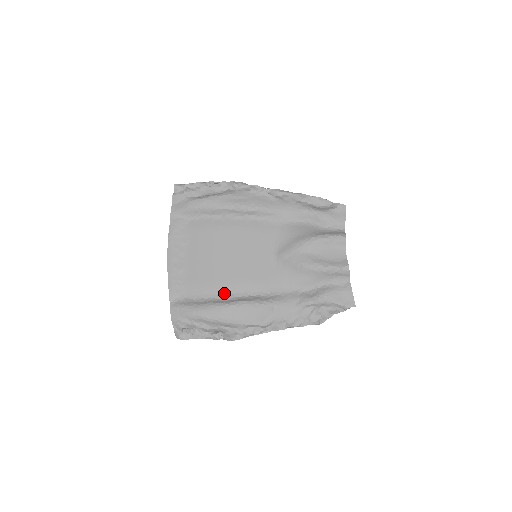
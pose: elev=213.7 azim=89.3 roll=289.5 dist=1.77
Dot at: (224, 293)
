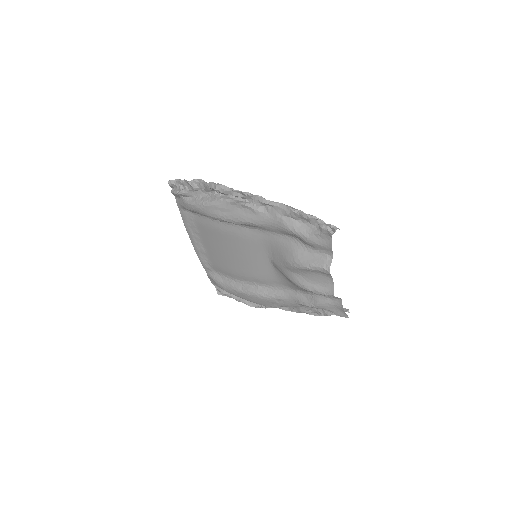
Dot at: (238, 279)
